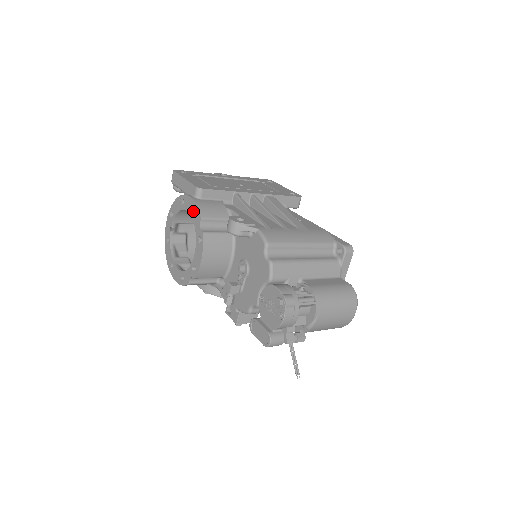
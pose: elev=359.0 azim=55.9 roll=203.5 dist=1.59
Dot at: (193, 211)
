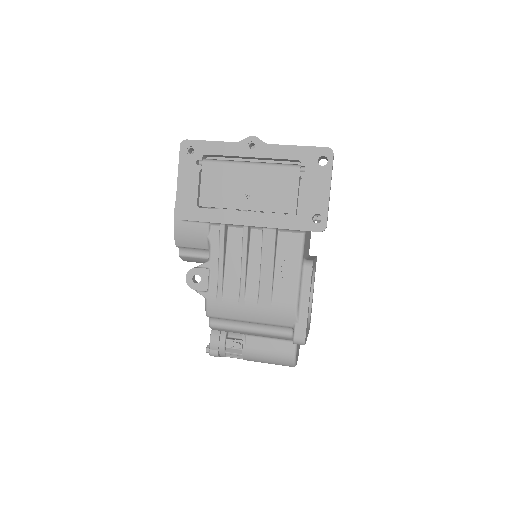
Dot at: occluded
